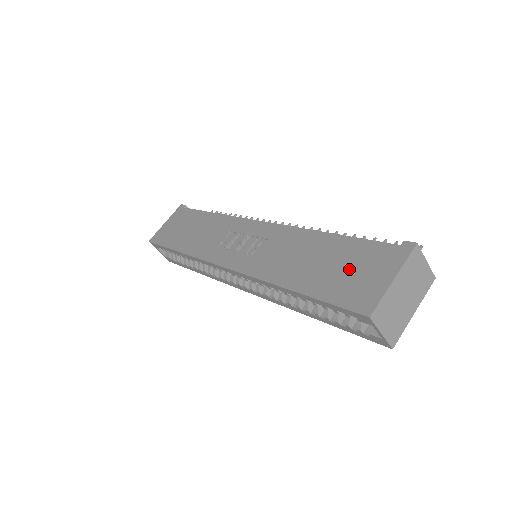
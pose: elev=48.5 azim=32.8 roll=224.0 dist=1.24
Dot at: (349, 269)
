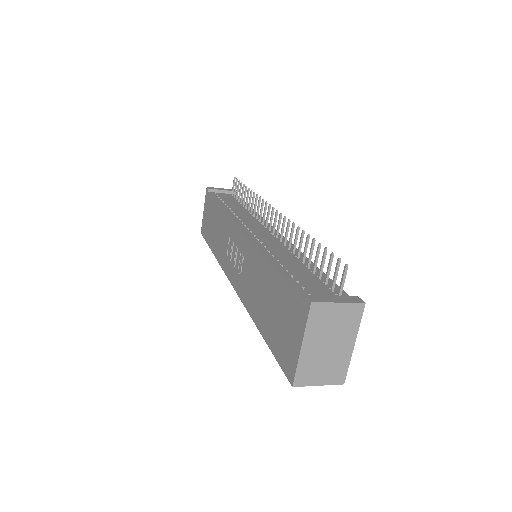
Dot at: (281, 320)
